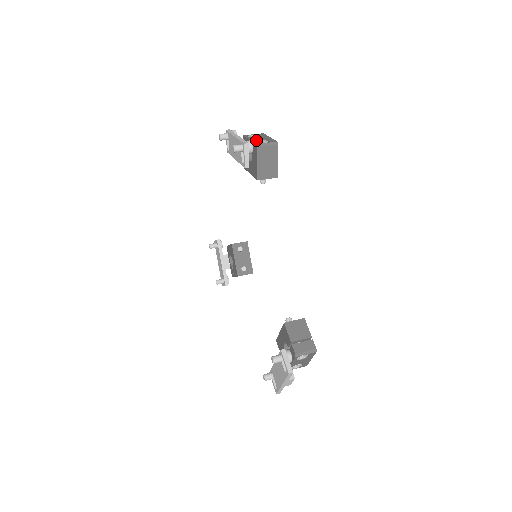
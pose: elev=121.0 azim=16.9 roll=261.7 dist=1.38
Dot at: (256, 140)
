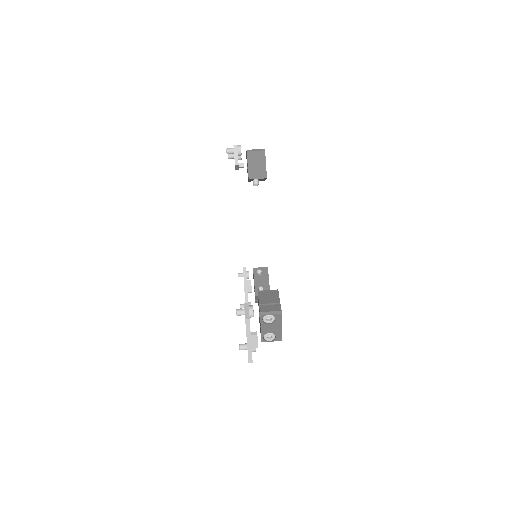
Dot at: occluded
